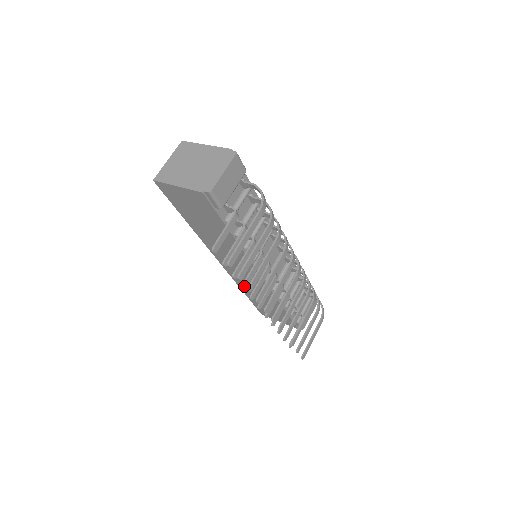
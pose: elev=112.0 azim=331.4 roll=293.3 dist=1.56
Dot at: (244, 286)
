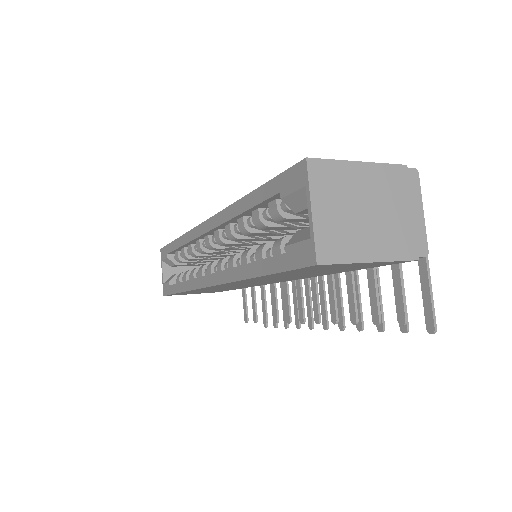
Dot at: (336, 320)
